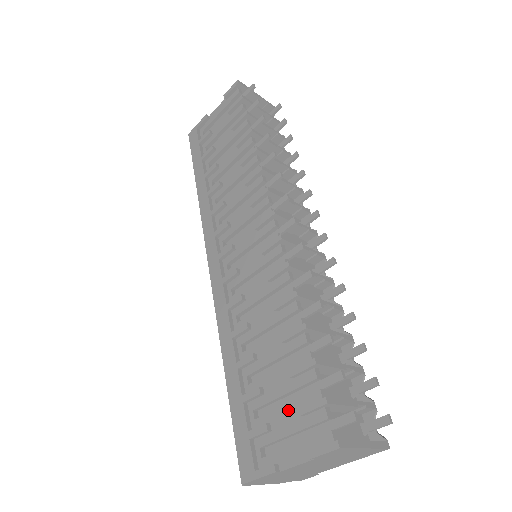
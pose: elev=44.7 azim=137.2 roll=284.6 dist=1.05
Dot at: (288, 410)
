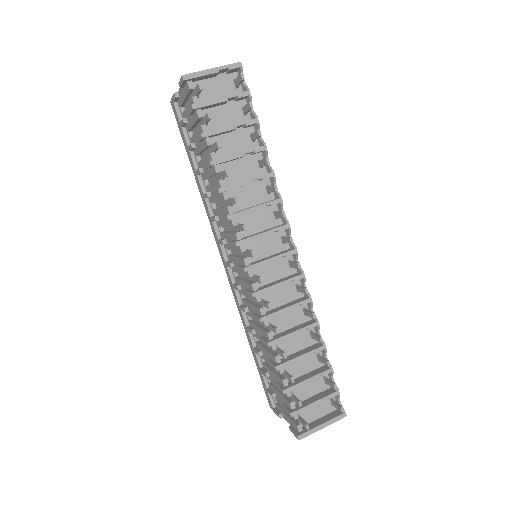
Dot at: (280, 396)
